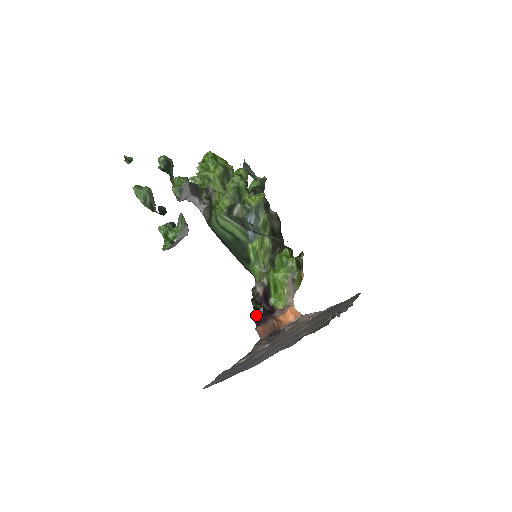
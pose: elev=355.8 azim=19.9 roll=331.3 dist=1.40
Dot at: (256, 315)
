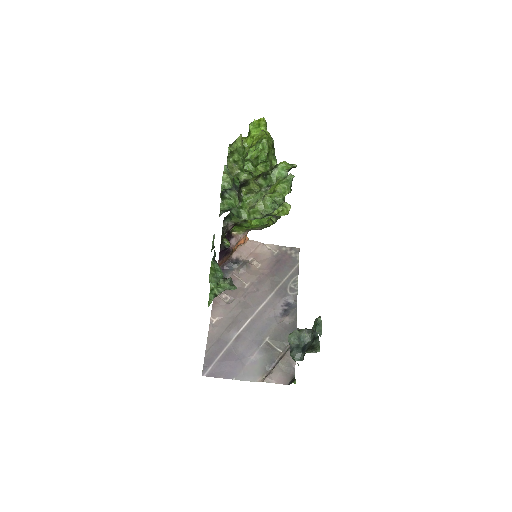
Dot at: (221, 251)
